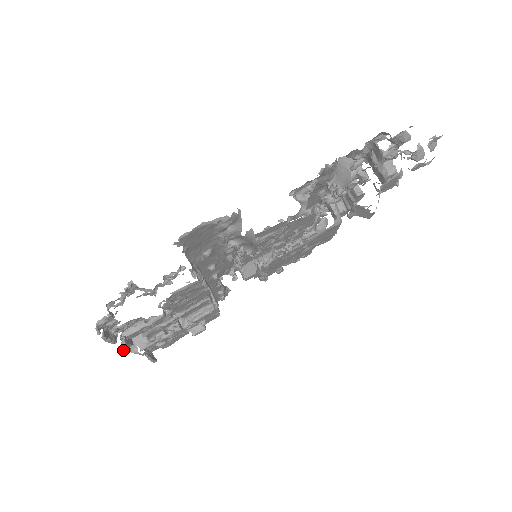
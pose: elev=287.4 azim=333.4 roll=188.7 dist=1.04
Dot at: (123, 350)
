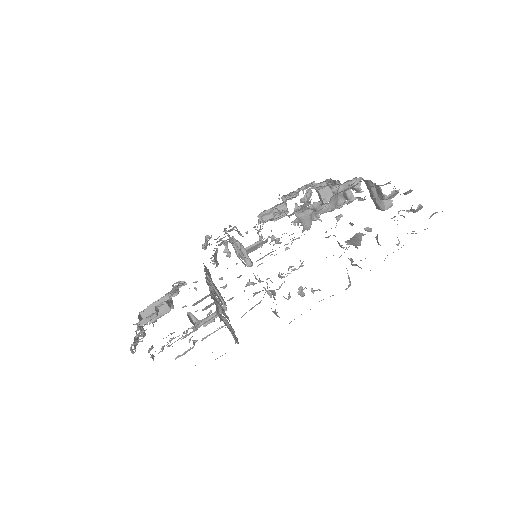
Dot at: occluded
